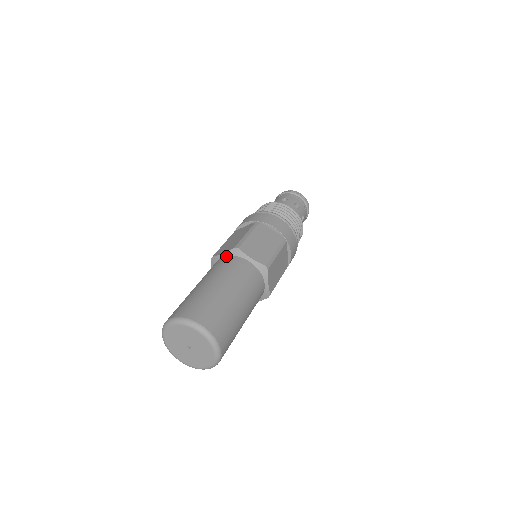
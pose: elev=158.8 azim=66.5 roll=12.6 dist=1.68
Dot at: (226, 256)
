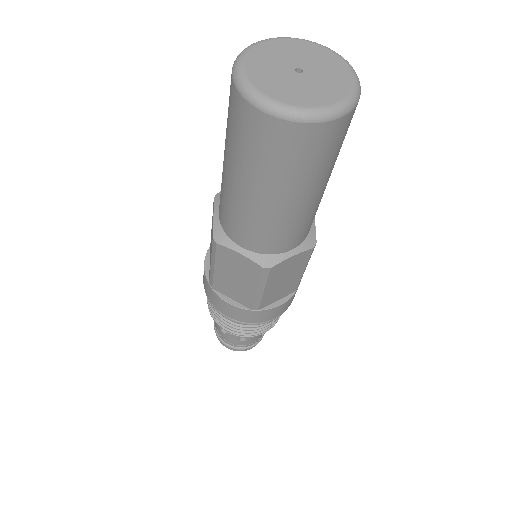
Dot at: occluded
